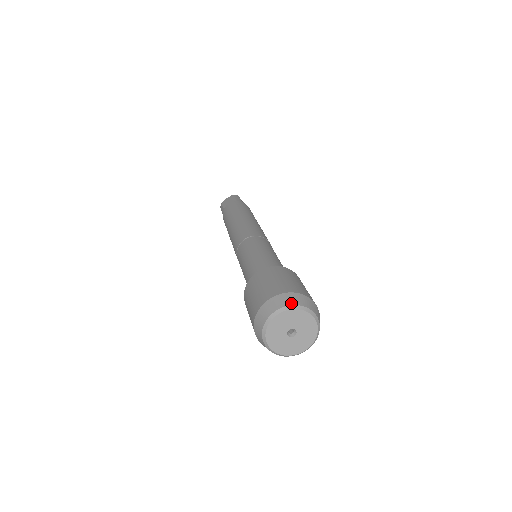
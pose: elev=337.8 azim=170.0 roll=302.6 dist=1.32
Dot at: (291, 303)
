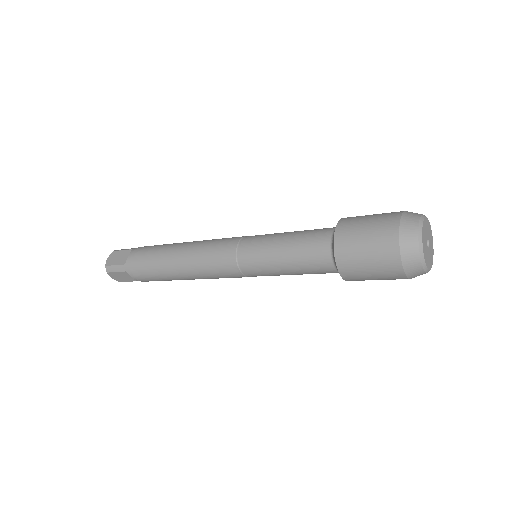
Dot at: (418, 215)
